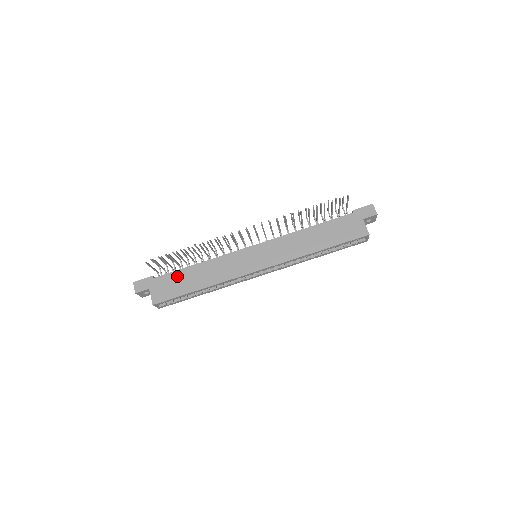
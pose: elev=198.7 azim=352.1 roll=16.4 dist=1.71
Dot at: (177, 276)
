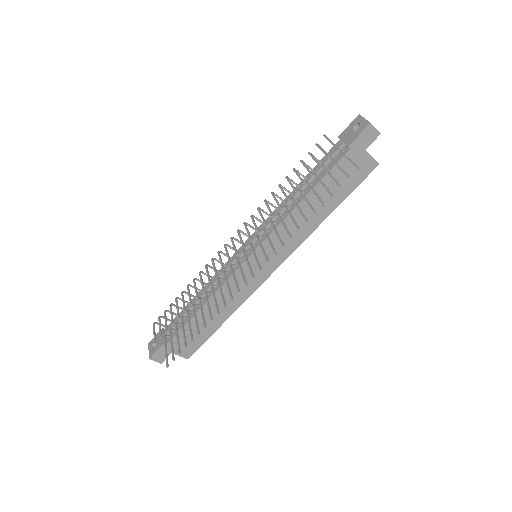
Dot at: occluded
